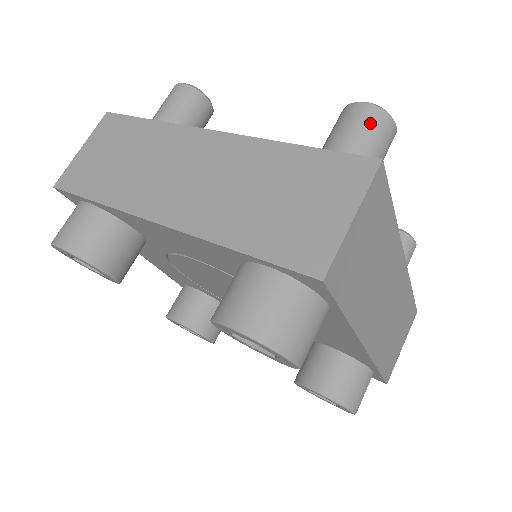
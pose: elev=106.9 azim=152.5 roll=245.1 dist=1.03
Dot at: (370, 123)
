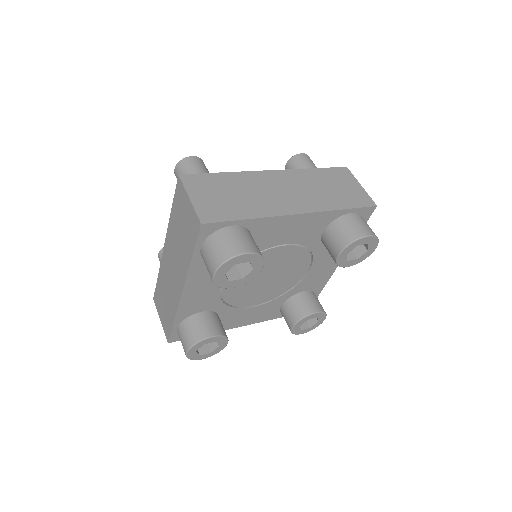
Dot at: (312, 161)
